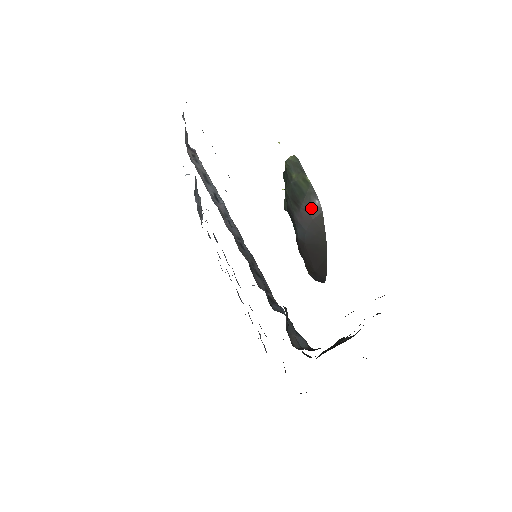
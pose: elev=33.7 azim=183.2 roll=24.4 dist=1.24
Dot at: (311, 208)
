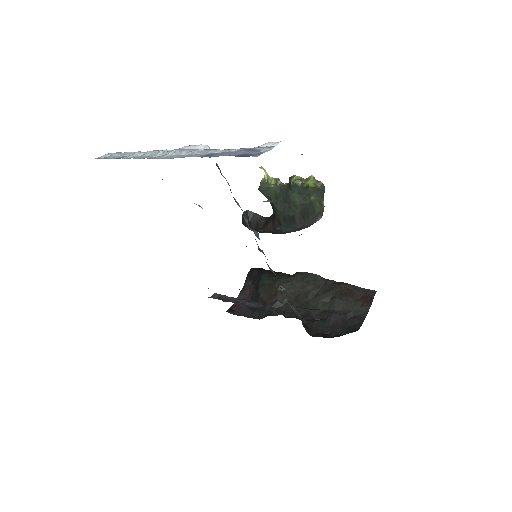
Dot at: (314, 222)
